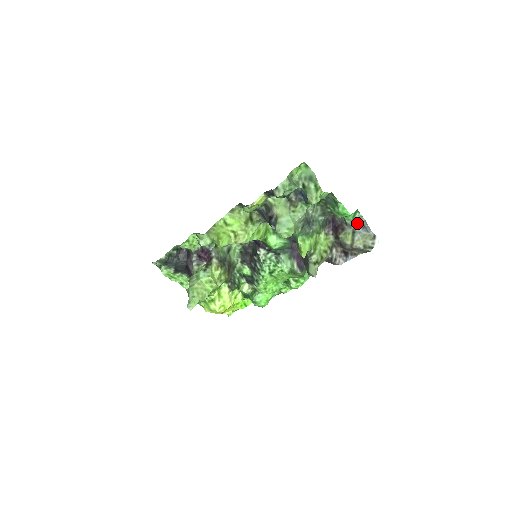
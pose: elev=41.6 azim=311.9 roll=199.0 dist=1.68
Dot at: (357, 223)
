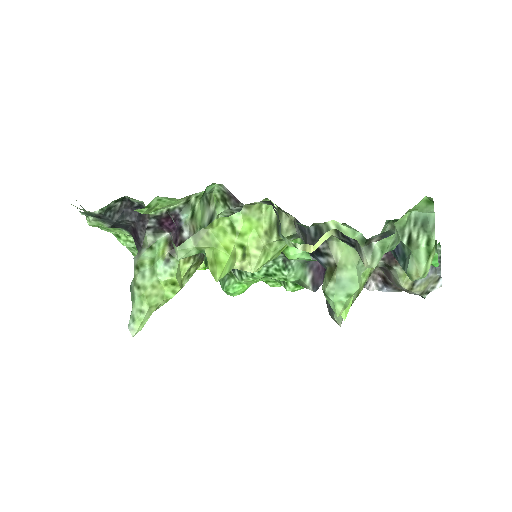
Dot at: occluded
